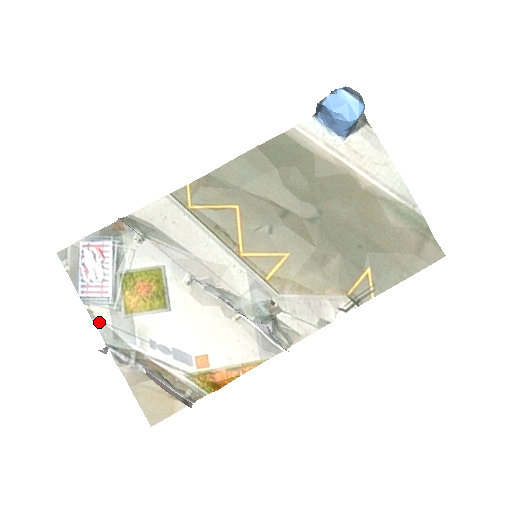
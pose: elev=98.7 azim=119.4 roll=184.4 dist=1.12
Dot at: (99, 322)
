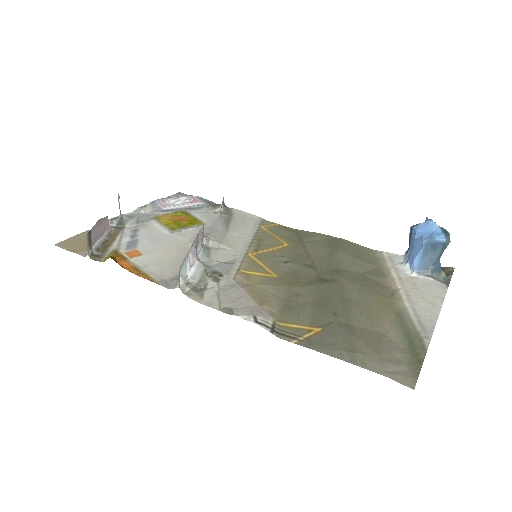
Dot at: (139, 210)
